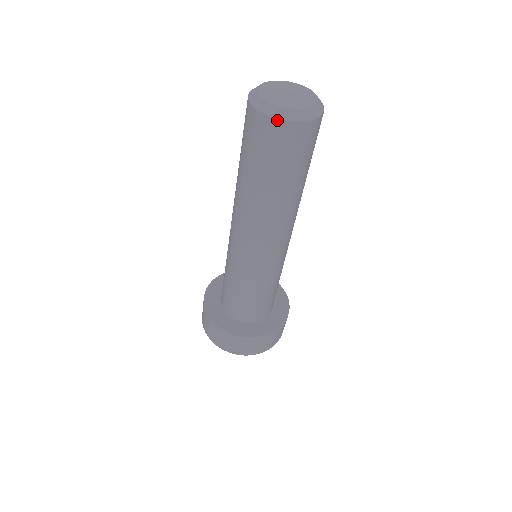
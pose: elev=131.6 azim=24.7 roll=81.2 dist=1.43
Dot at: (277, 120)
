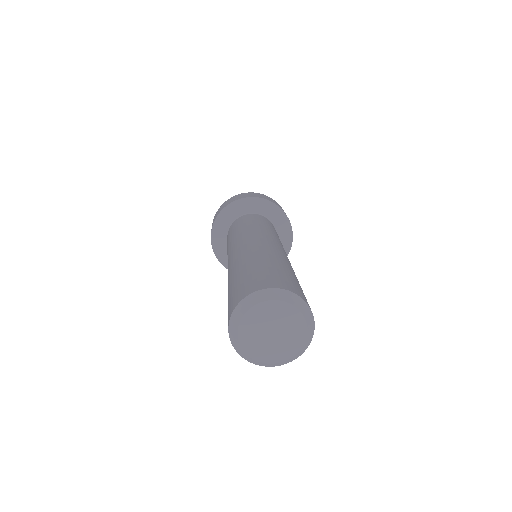
Dot at: (243, 357)
